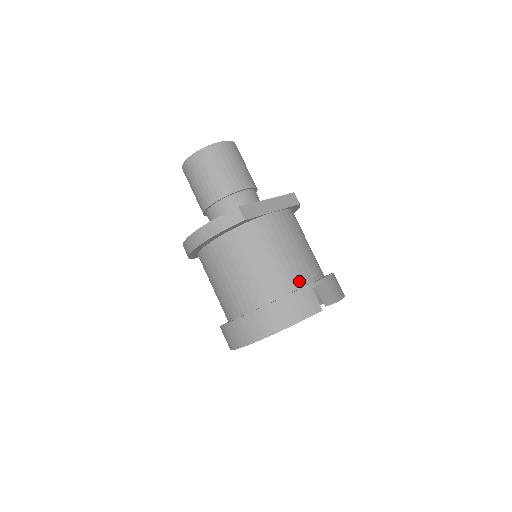
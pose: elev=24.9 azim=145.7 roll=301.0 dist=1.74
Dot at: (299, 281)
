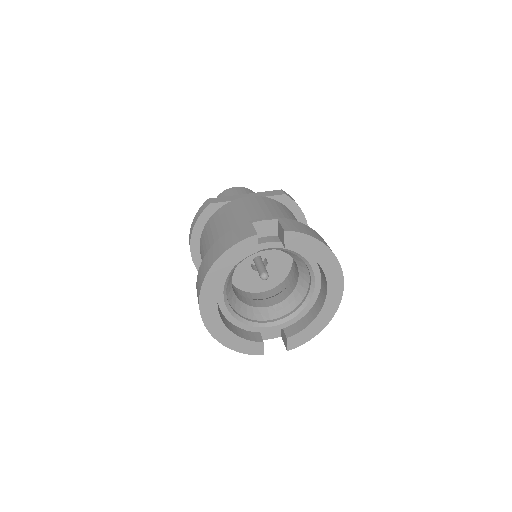
Dot at: occluded
